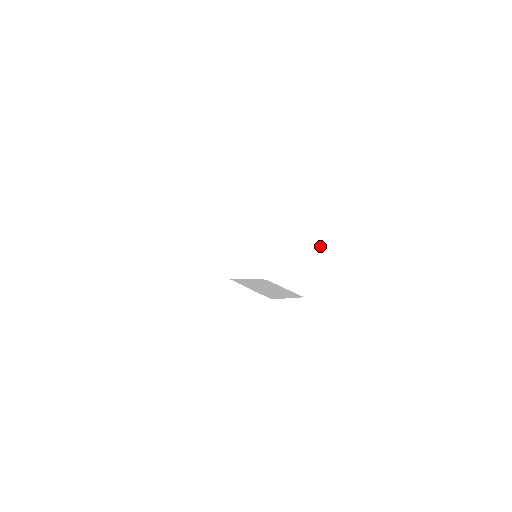
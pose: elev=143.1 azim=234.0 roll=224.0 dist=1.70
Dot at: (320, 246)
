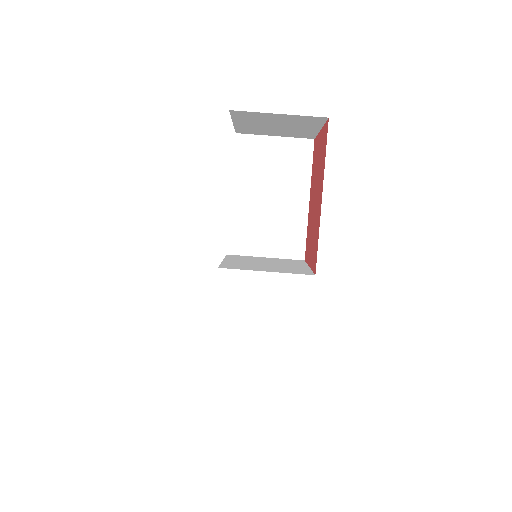
Dot at: (323, 119)
